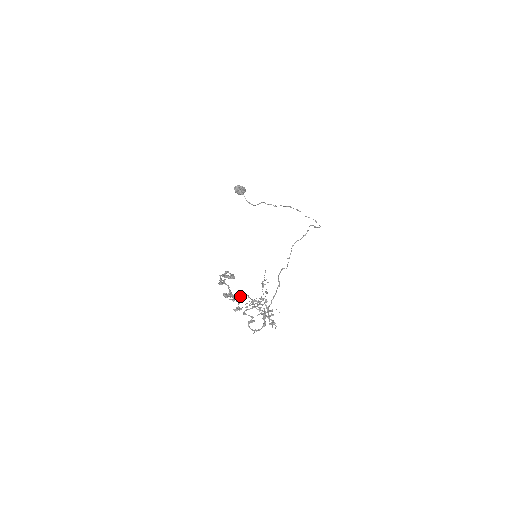
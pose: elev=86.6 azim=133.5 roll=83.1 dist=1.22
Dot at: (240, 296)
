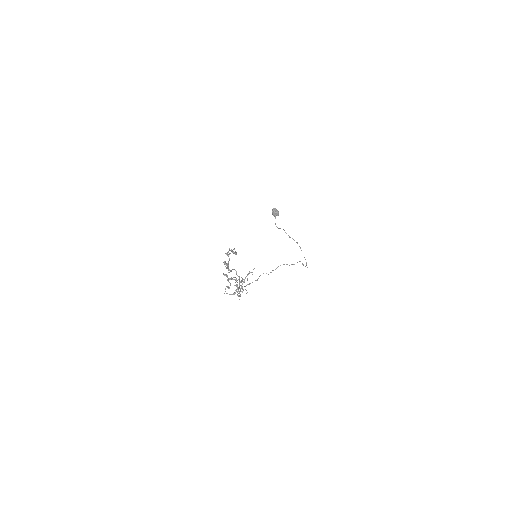
Dot at: (232, 269)
